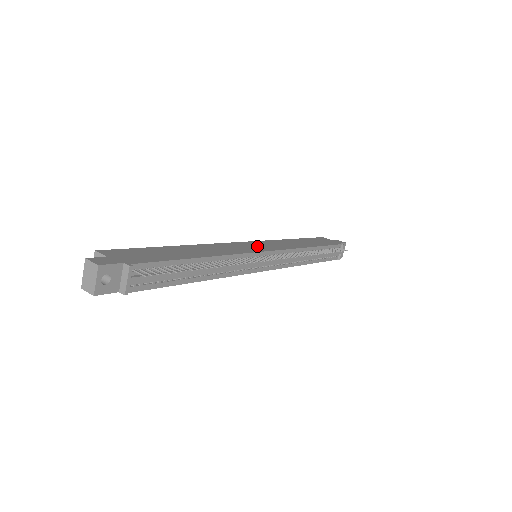
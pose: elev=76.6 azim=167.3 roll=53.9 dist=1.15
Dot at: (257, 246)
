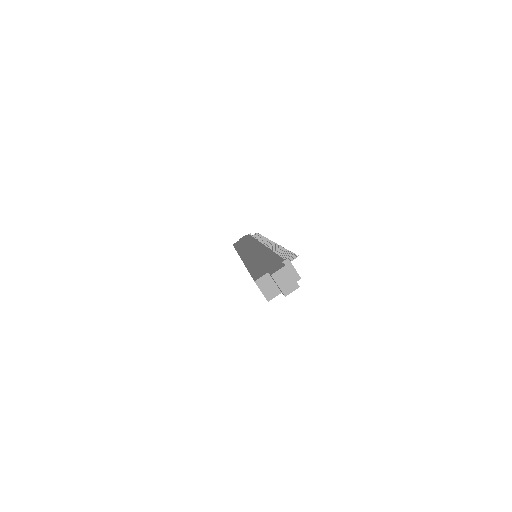
Dot at: (251, 250)
